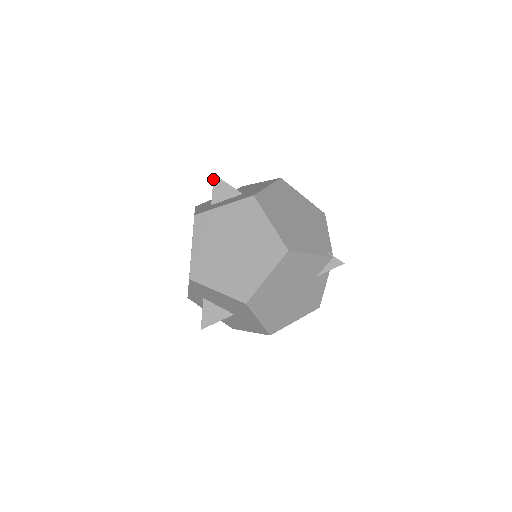
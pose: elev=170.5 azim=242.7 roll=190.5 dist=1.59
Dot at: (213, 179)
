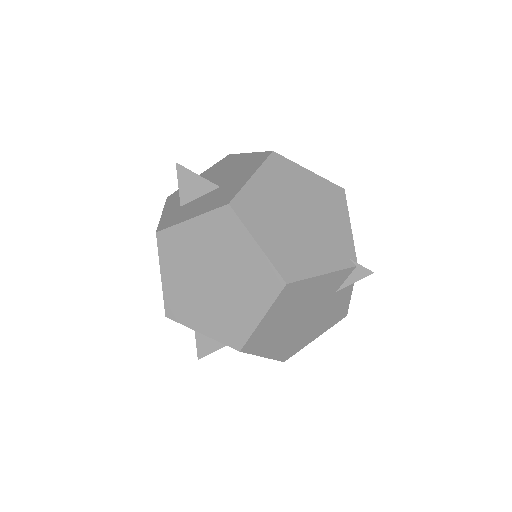
Dot at: occluded
